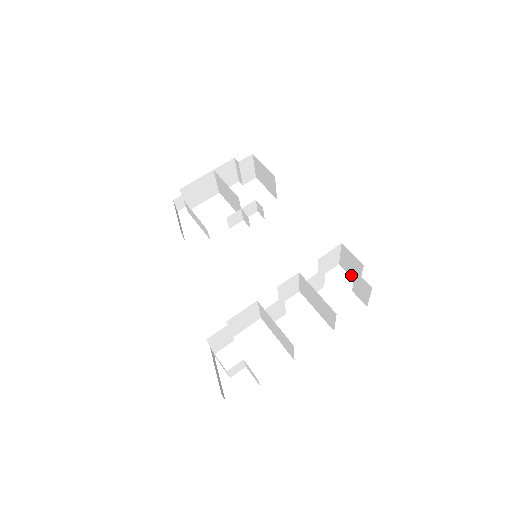
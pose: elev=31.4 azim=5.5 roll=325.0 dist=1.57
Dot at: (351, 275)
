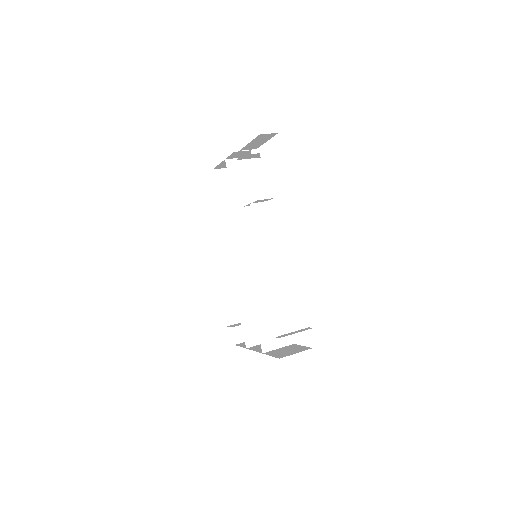
Dot at: occluded
